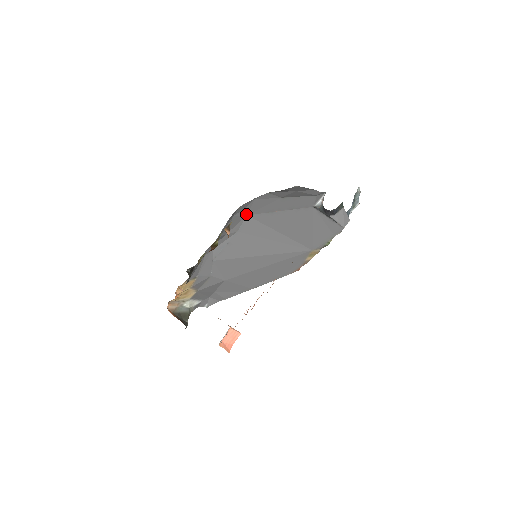
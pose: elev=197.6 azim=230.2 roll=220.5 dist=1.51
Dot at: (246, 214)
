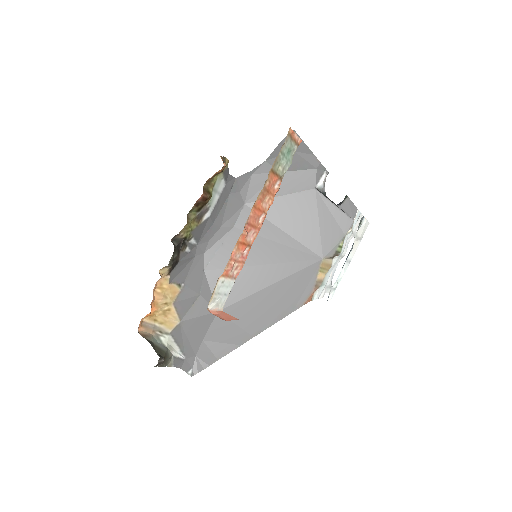
Dot at: (243, 202)
